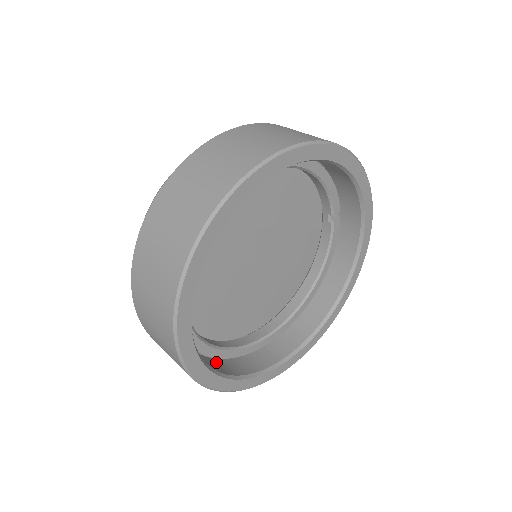
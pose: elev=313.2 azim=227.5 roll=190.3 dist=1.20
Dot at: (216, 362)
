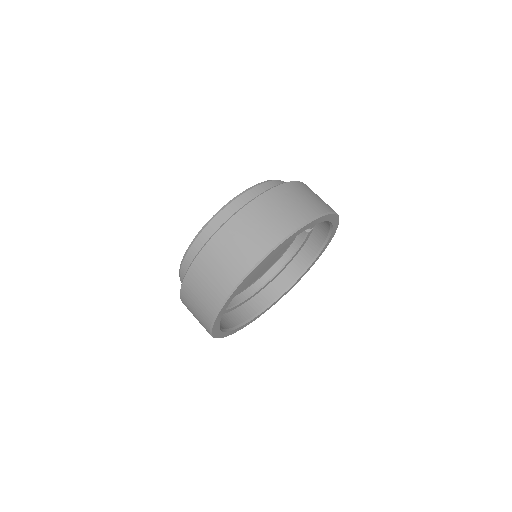
Dot at: occluded
